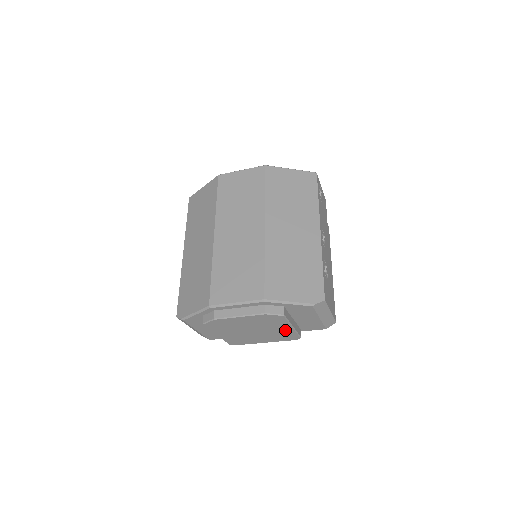
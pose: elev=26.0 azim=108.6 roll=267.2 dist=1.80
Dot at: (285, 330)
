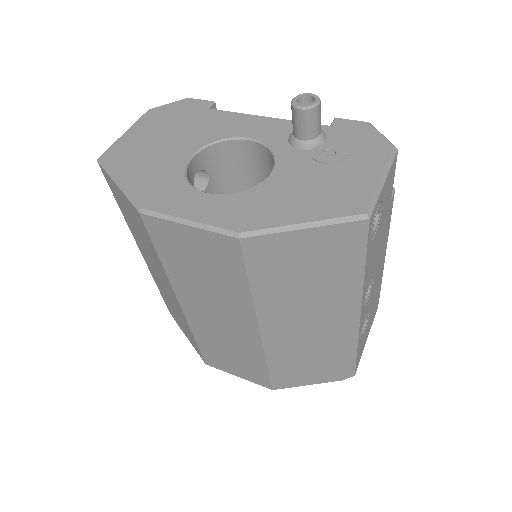
Dot at: occluded
